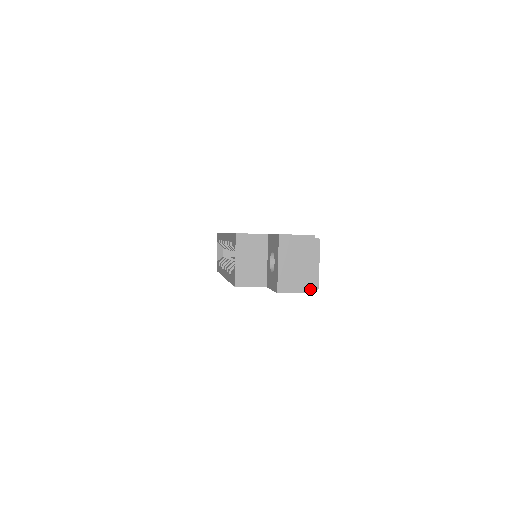
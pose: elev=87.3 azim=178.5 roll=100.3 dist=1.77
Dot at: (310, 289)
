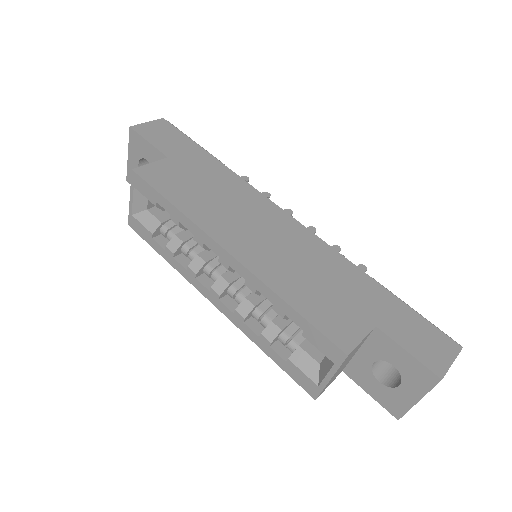
Dot at: occluded
